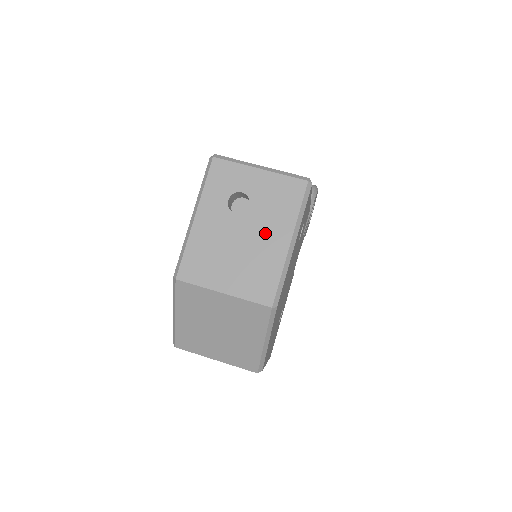
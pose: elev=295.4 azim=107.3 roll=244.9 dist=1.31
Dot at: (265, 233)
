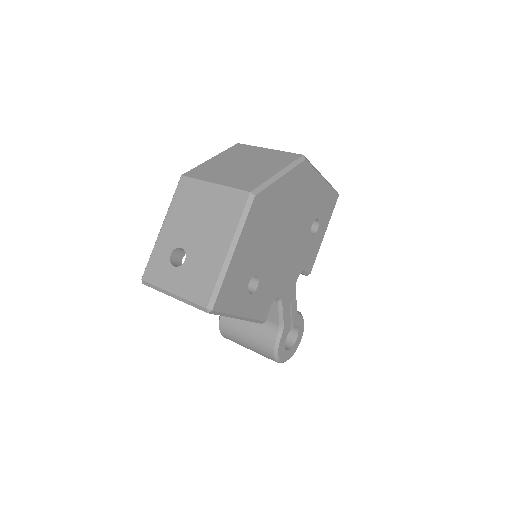
Dot at: occluded
